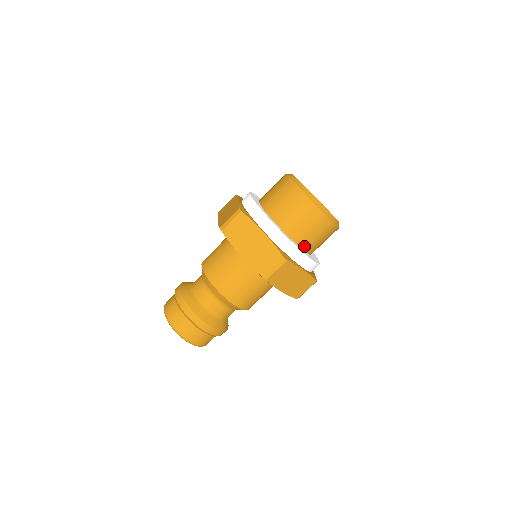
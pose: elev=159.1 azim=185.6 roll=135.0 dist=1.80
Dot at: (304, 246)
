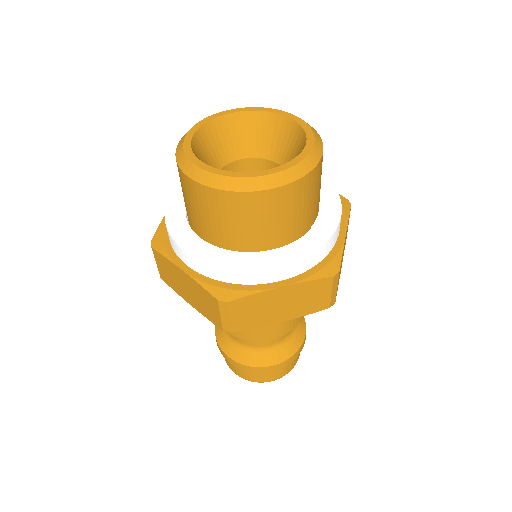
Dot at: (263, 245)
